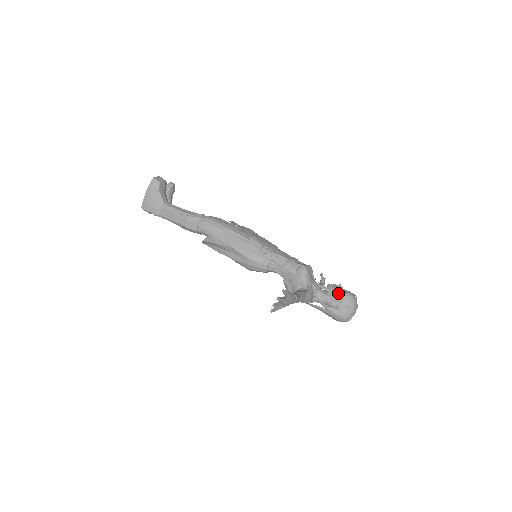
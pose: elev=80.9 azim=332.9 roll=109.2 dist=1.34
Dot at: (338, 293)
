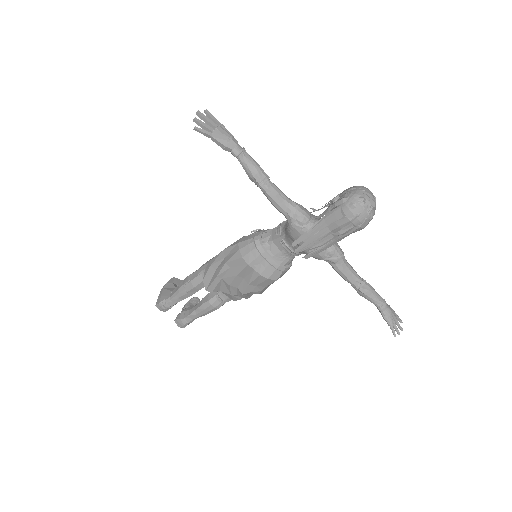
Dot at: (338, 194)
